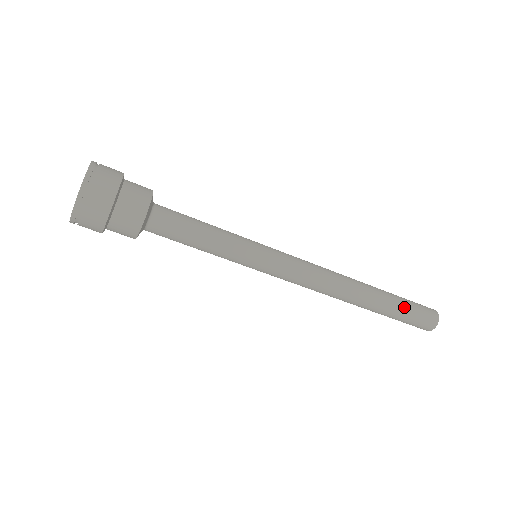
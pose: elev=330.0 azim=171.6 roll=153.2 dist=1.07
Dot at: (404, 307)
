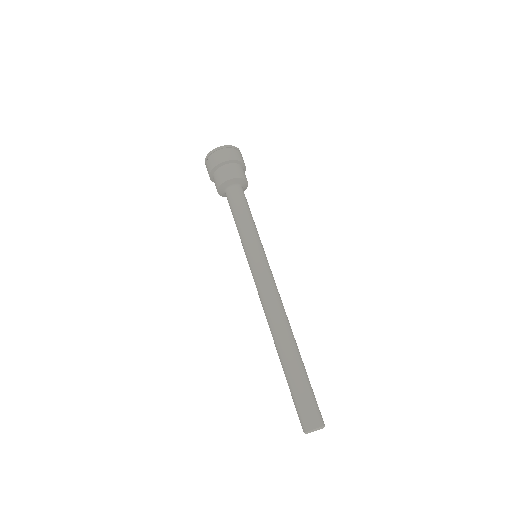
Dot at: (306, 382)
